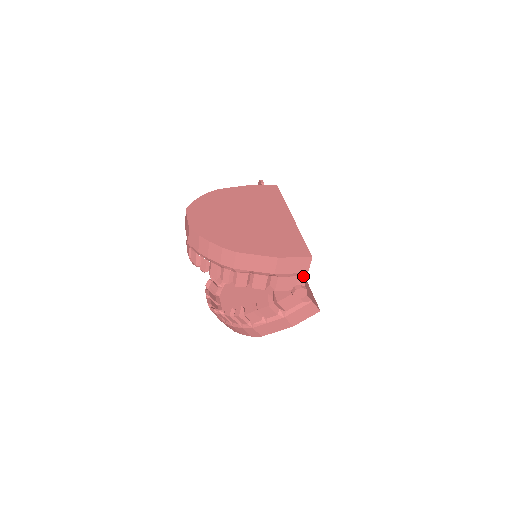
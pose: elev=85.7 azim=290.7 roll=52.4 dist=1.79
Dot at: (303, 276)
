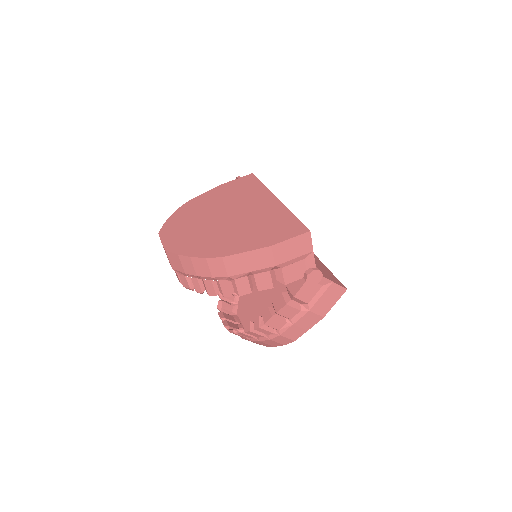
Dot at: (309, 257)
